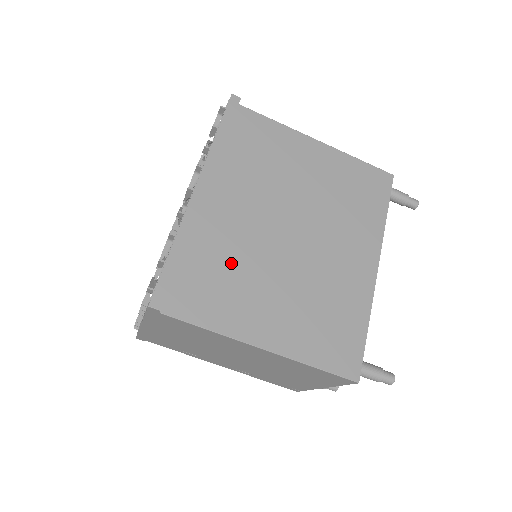
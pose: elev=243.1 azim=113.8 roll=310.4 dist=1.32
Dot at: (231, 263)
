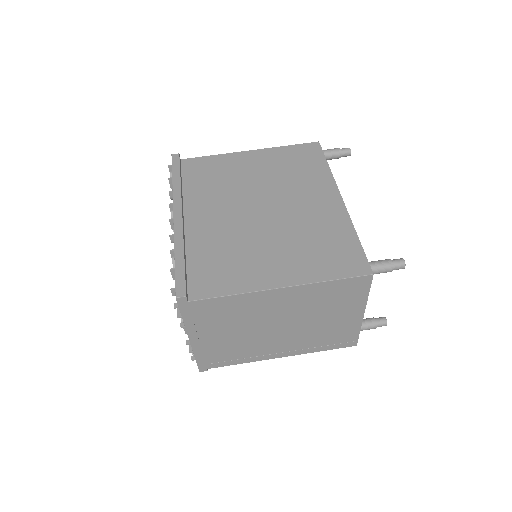
Dot at: (226, 248)
